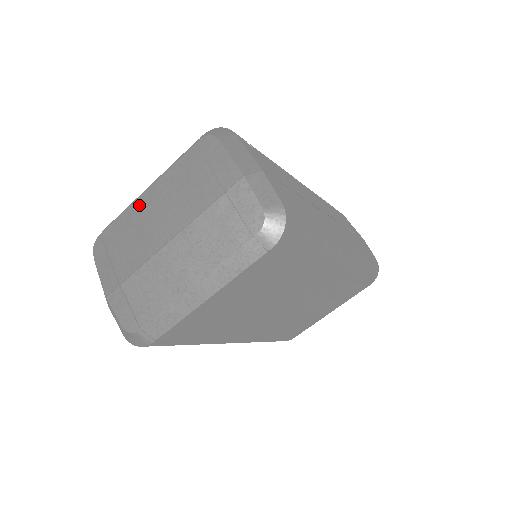
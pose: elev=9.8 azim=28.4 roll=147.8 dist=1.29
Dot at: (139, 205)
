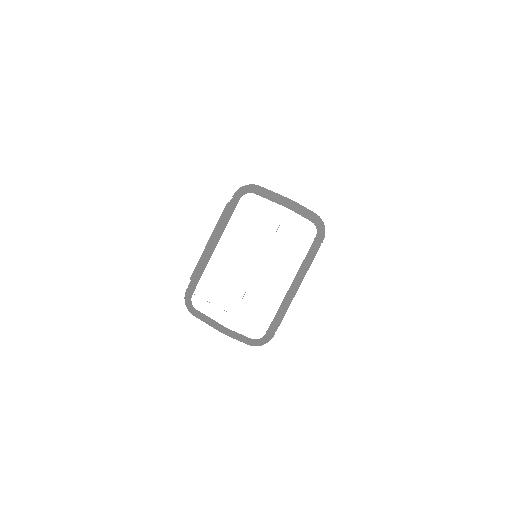
Dot at: (216, 260)
